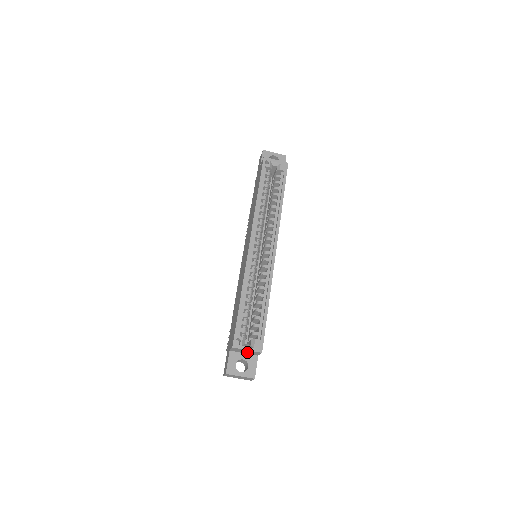
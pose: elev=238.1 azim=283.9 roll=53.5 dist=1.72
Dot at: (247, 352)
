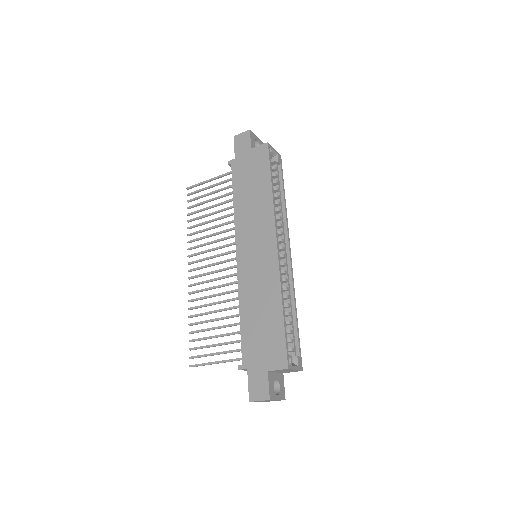
Dot at: (284, 371)
